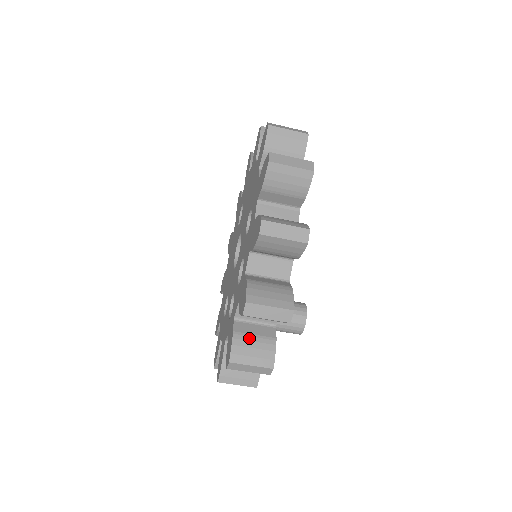
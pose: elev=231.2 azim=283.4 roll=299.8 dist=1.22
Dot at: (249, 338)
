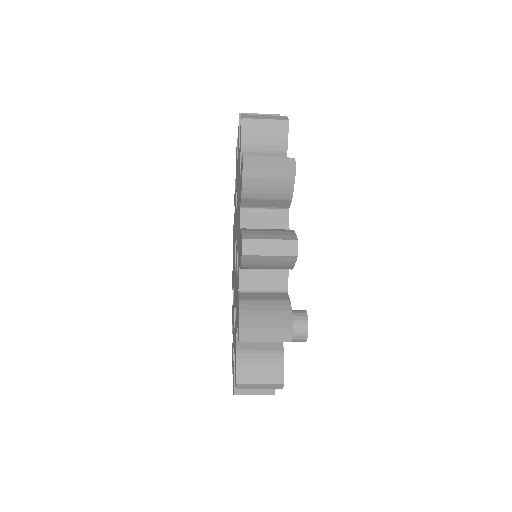
Dot at: occluded
